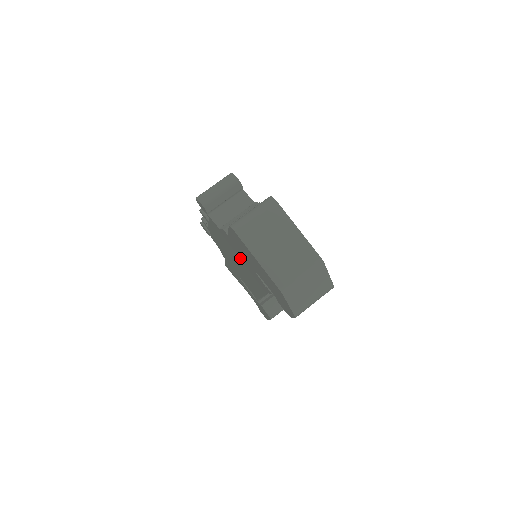
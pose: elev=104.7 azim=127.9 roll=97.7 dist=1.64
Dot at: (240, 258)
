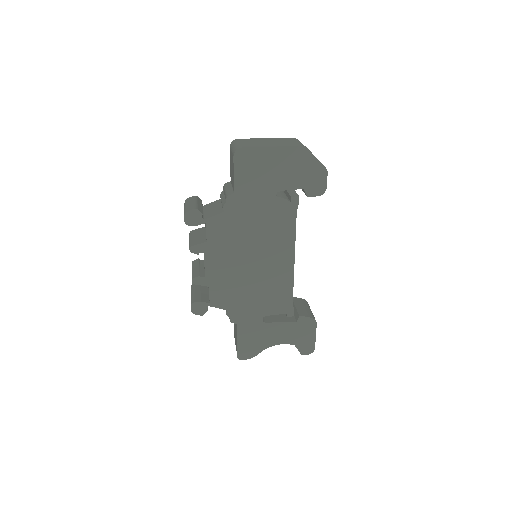
Dot at: (255, 221)
